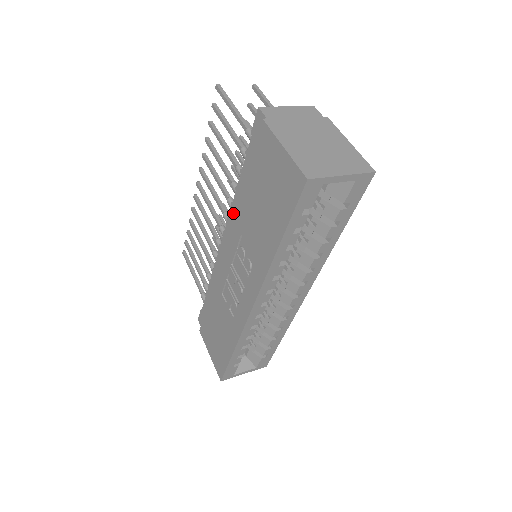
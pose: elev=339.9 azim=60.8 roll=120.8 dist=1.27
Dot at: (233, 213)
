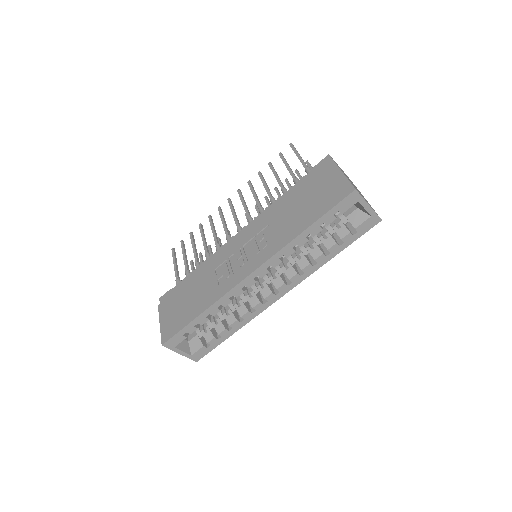
Dot at: occluded
